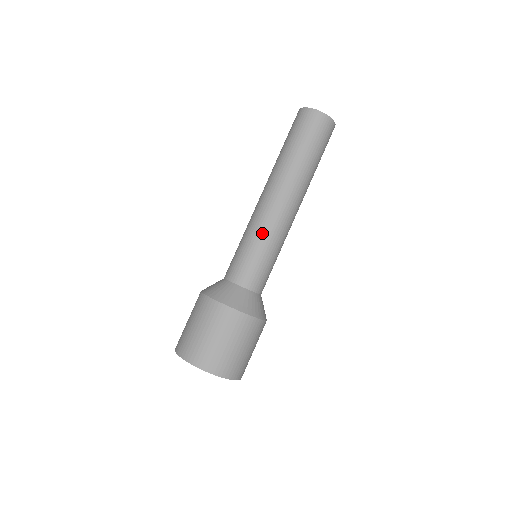
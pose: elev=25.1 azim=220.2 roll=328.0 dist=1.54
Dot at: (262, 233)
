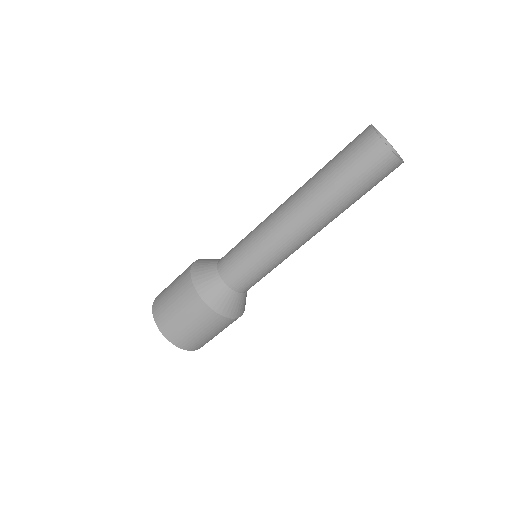
Dot at: (270, 253)
